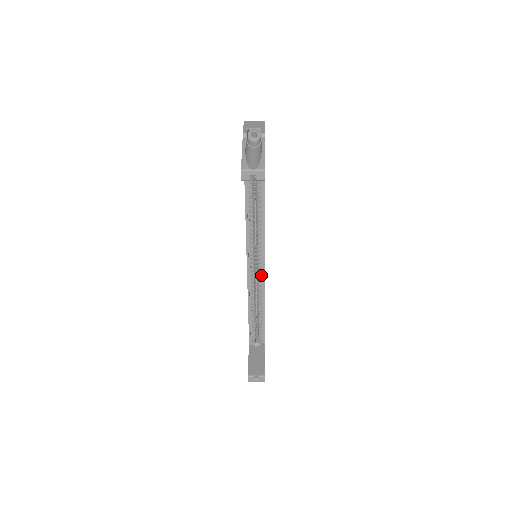
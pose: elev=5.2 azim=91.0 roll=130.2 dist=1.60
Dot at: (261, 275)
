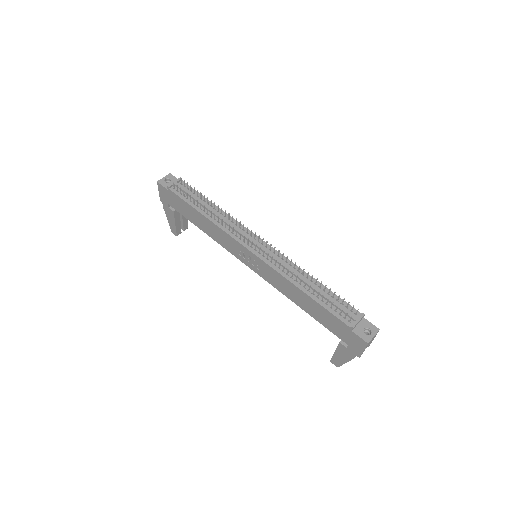
Dot at: occluded
